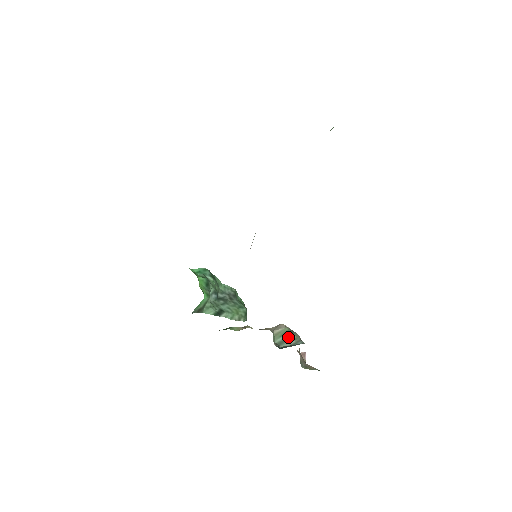
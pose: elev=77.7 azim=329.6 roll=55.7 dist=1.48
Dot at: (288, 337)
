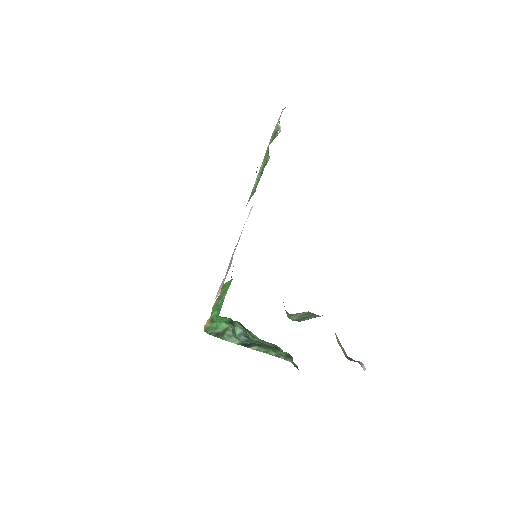
Dot at: (309, 316)
